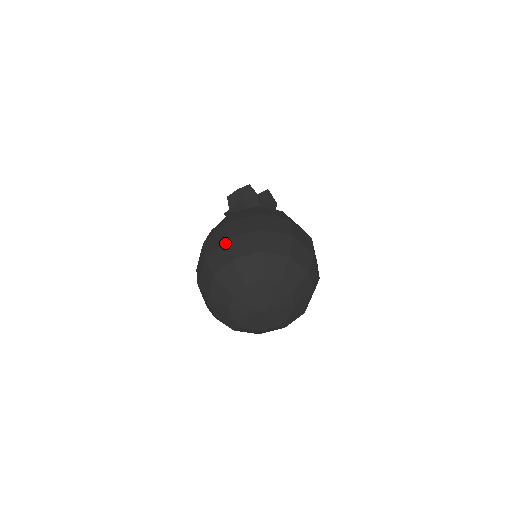
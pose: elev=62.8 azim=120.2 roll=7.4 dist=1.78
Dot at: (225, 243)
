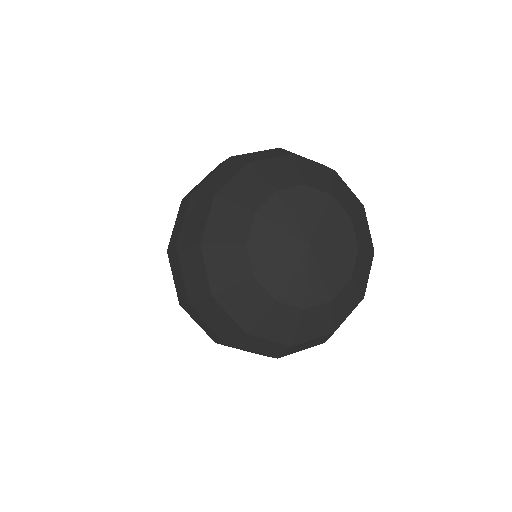
Dot at: (179, 254)
